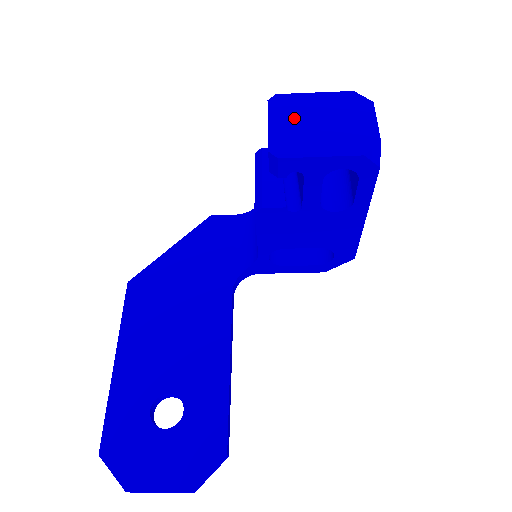
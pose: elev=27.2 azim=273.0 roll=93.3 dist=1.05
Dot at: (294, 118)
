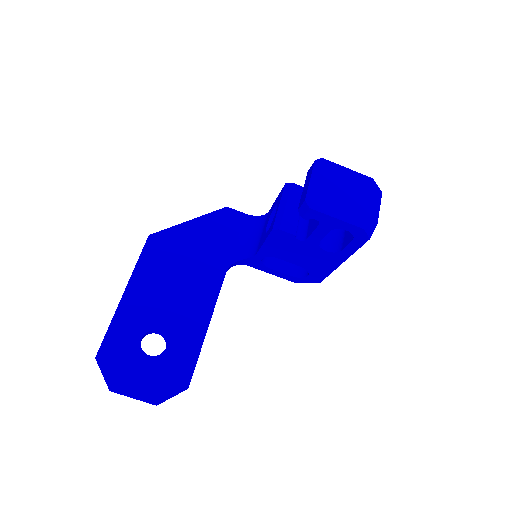
Dot at: (329, 182)
